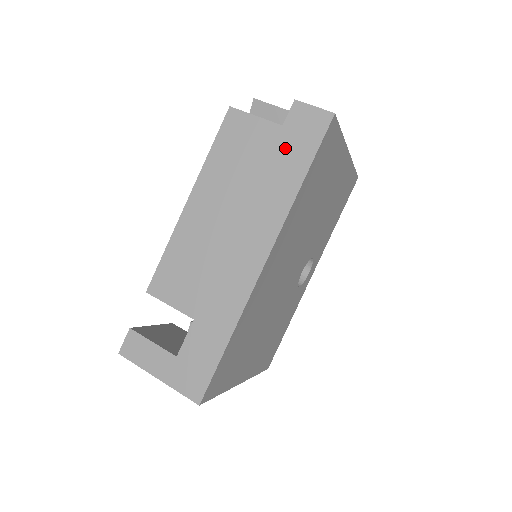
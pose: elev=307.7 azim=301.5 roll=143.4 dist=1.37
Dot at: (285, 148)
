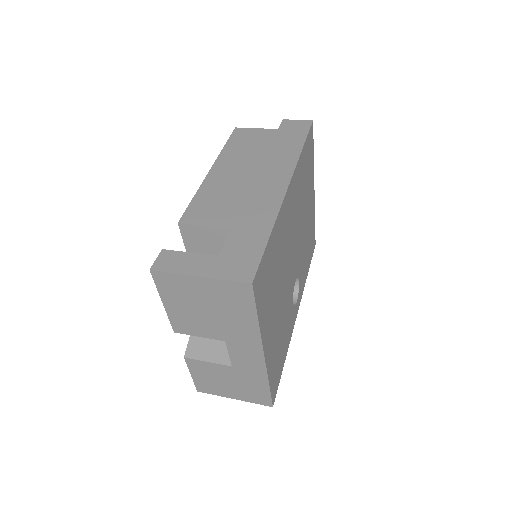
Dot at: (284, 136)
